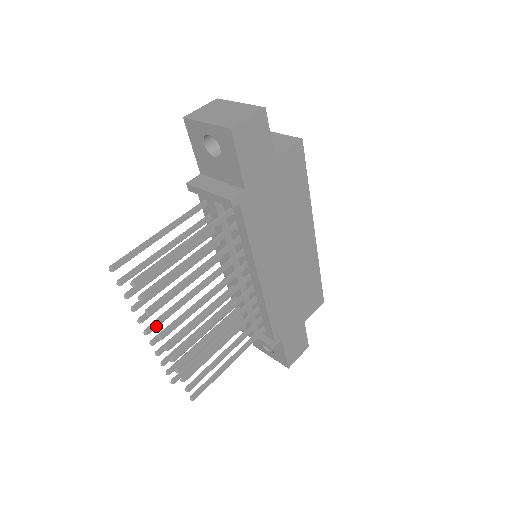
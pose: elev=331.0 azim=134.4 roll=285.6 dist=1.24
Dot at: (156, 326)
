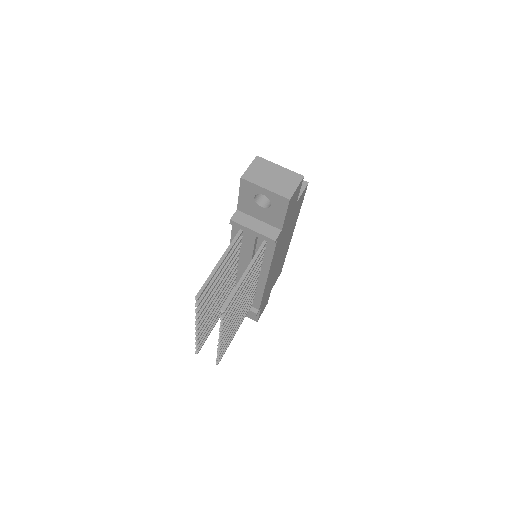
Dot at: occluded
